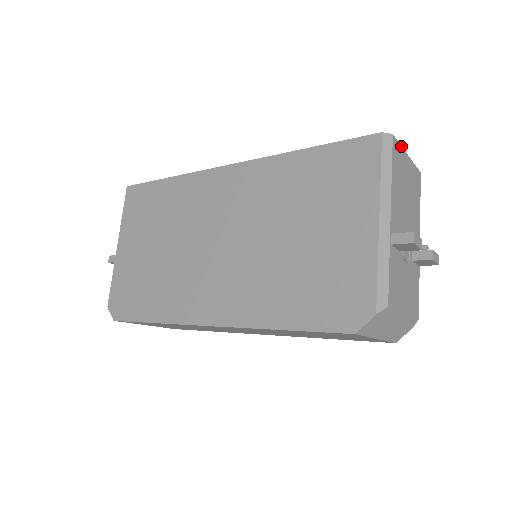
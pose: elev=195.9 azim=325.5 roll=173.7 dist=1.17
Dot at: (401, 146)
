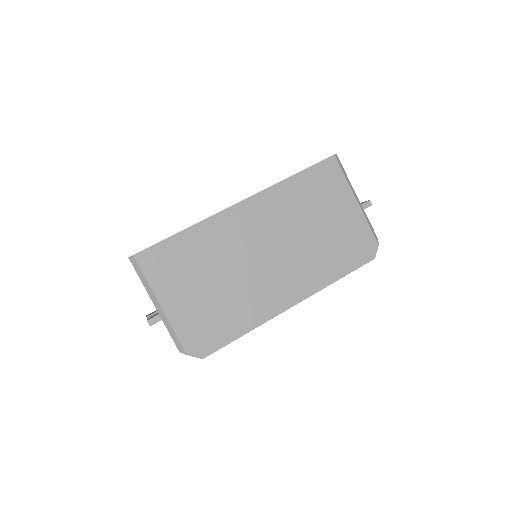
Dot at: occluded
